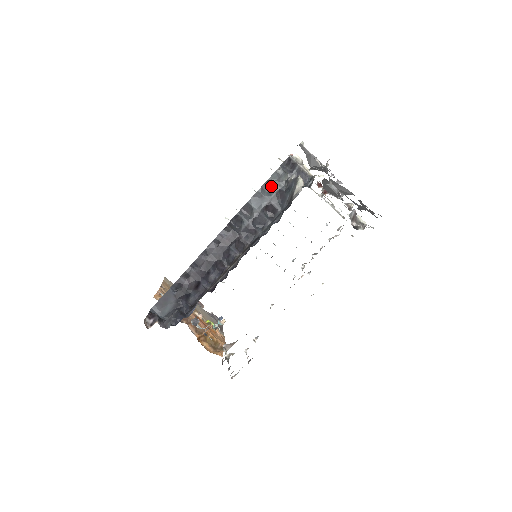
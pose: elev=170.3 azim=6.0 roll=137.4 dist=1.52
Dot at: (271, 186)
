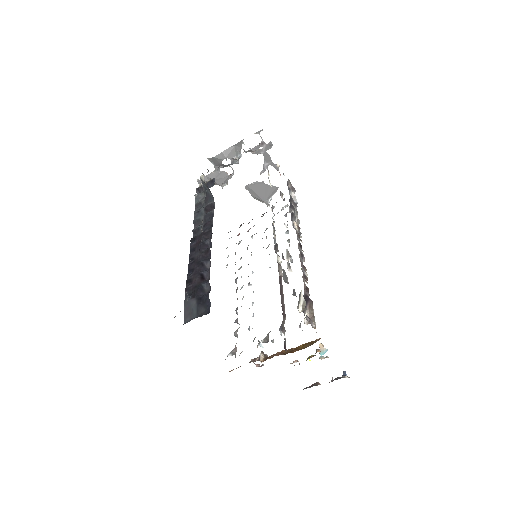
Dot at: (199, 204)
